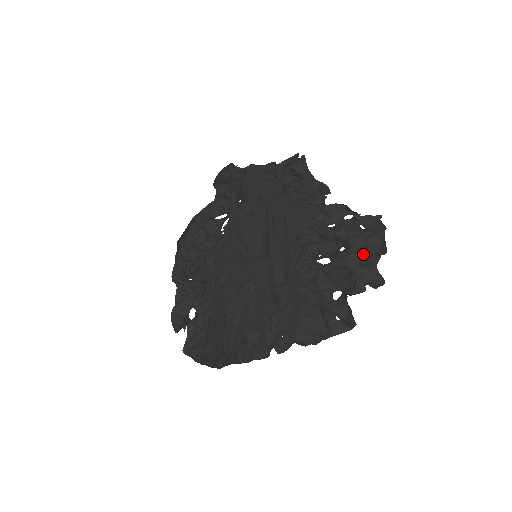
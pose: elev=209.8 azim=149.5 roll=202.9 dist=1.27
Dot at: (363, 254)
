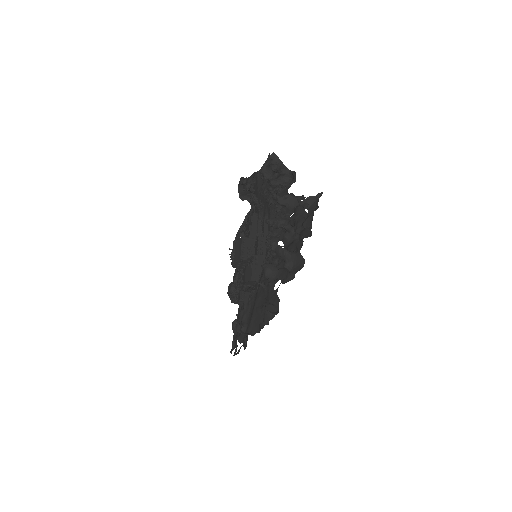
Dot at: occluded
